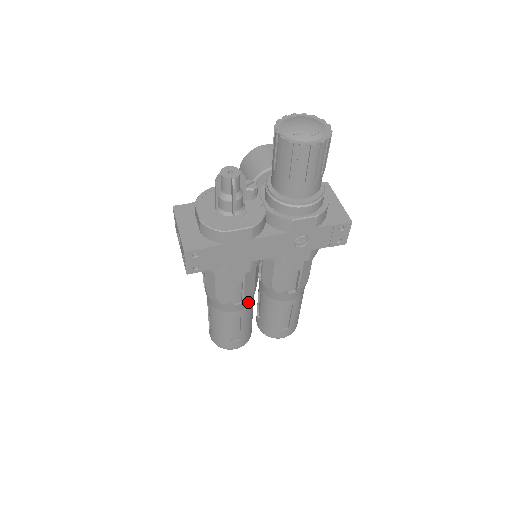
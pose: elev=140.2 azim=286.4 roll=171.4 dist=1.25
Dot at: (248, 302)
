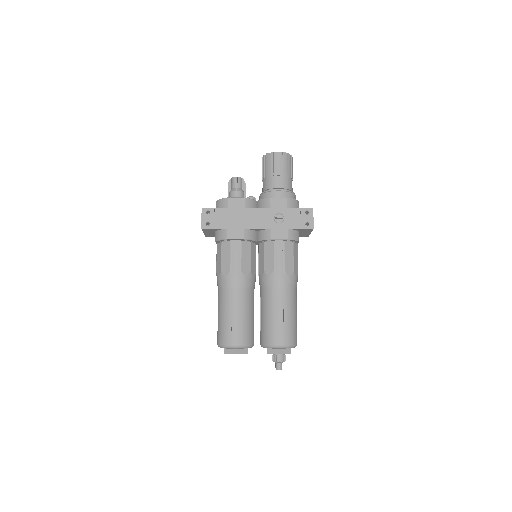
Dot at: (245, 282)
